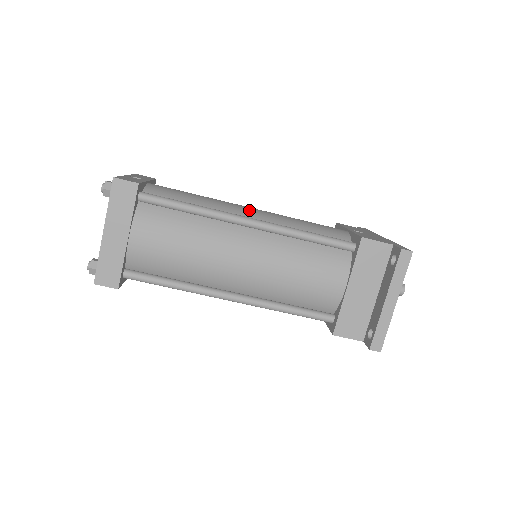
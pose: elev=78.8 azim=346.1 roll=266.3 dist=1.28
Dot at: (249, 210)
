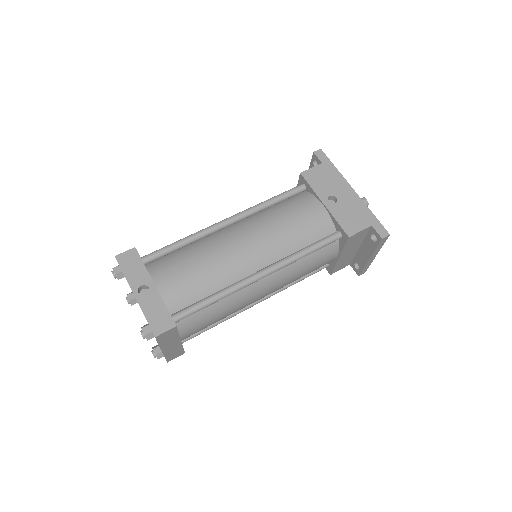
Dot at: (249, 253)
